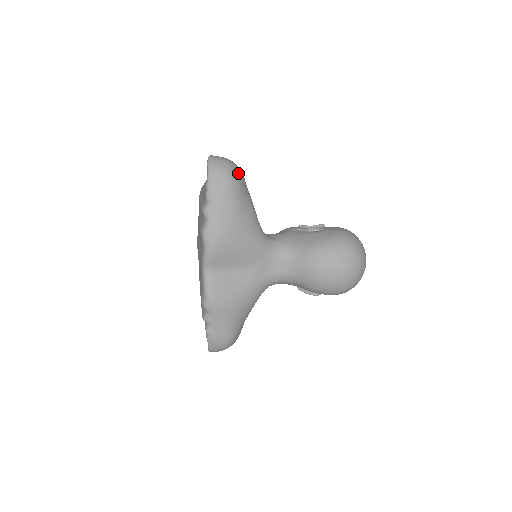
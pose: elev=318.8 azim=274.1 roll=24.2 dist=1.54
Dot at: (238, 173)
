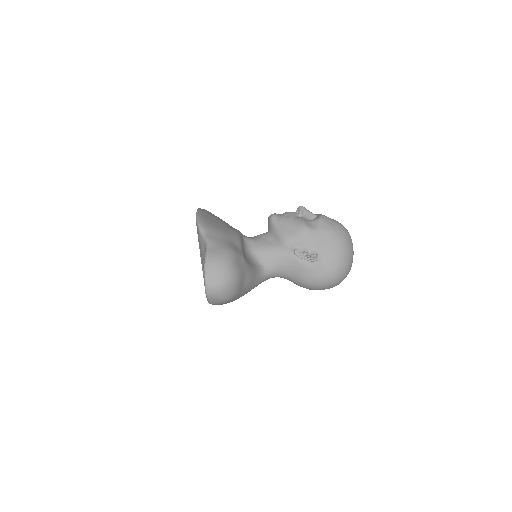
Dot at: (235, 289)
